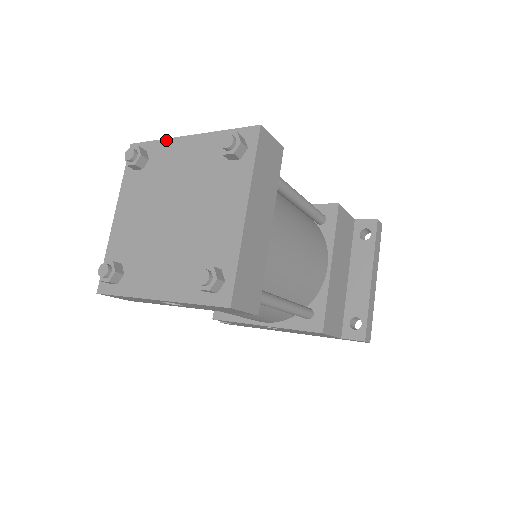
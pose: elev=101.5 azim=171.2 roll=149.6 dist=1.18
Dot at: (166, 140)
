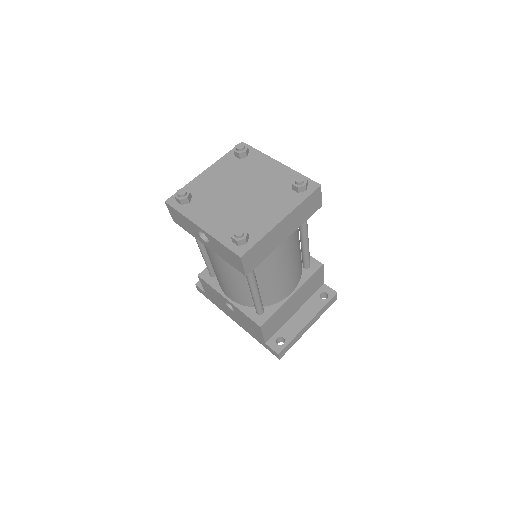
Dot at: (264, 155)
